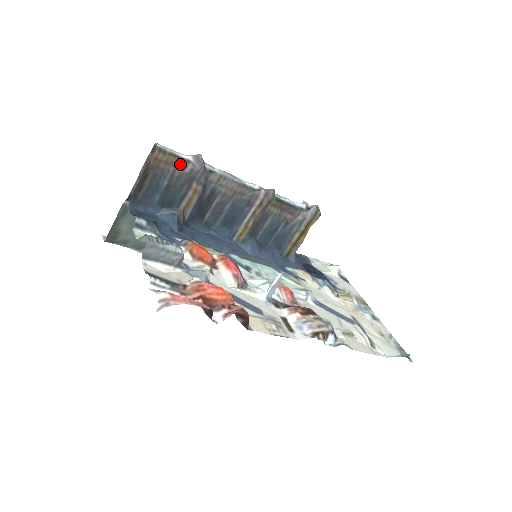
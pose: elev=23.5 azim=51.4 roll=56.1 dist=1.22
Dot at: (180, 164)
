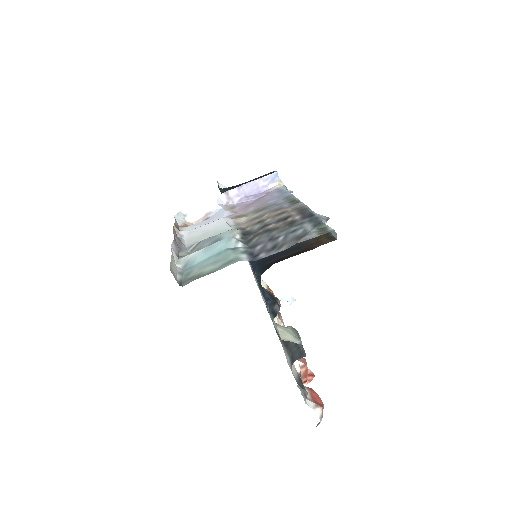
Dot at: occluded
